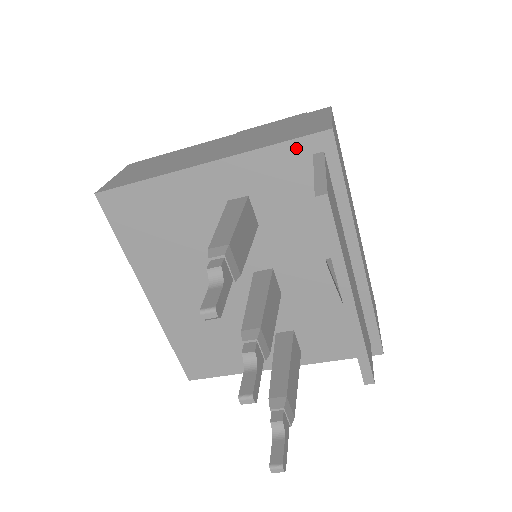
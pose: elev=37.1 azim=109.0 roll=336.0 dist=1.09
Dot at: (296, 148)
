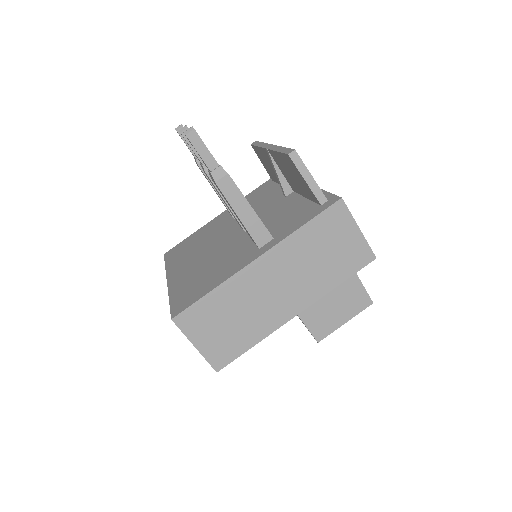
Dot at: (264, 184)
